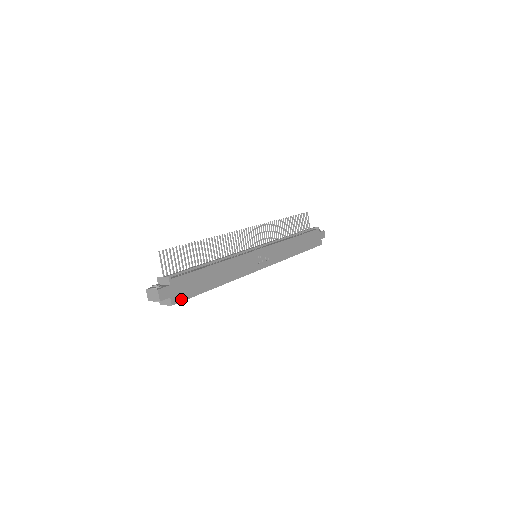
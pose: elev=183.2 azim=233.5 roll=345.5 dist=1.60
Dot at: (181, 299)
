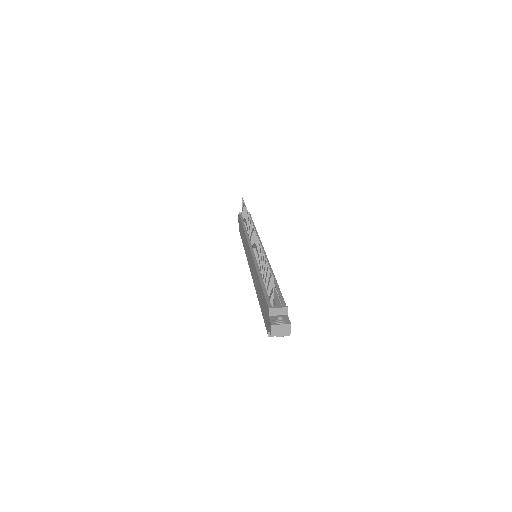
Dot at: occluded
